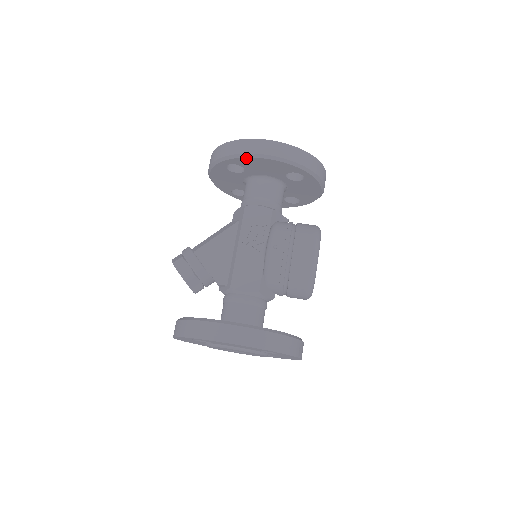
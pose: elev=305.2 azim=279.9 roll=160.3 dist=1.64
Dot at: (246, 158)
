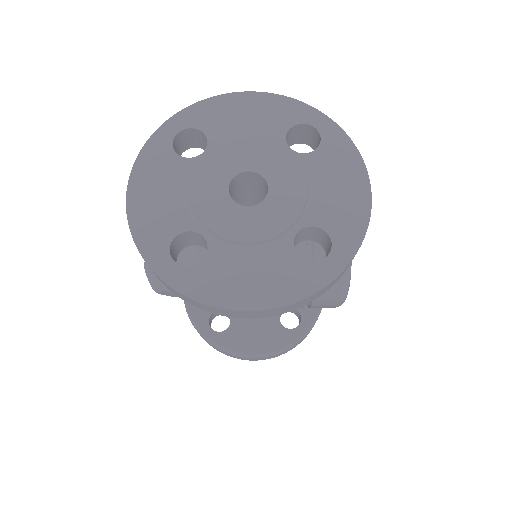
Dot at: occluded
